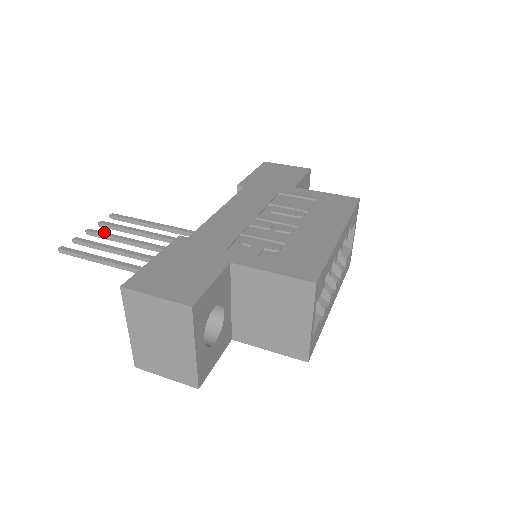
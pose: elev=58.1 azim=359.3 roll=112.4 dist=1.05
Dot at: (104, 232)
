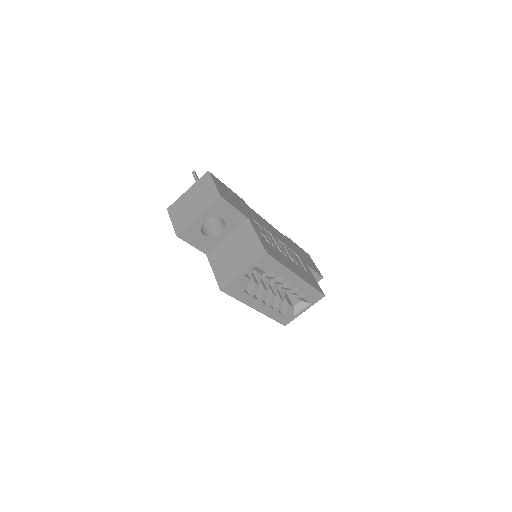
Dot at: occluded
